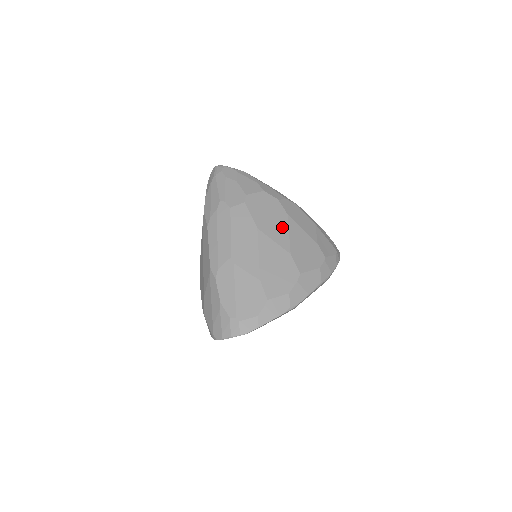
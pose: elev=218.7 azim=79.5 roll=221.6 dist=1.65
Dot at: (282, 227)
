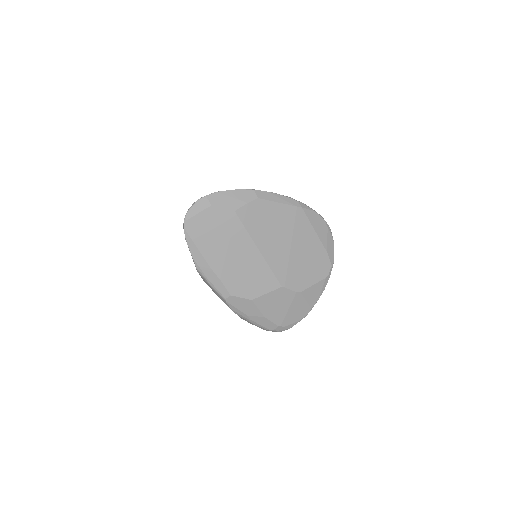
Dot at: occluded
